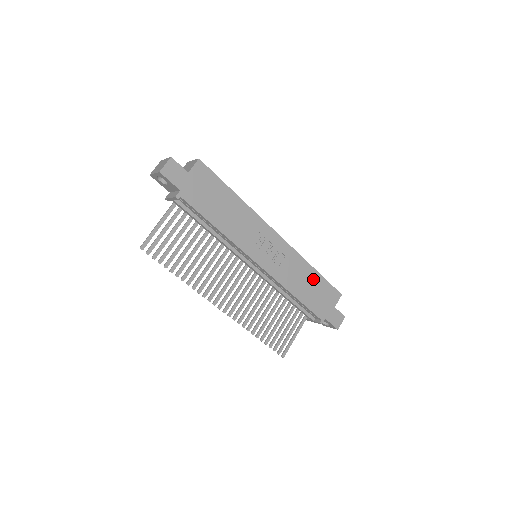
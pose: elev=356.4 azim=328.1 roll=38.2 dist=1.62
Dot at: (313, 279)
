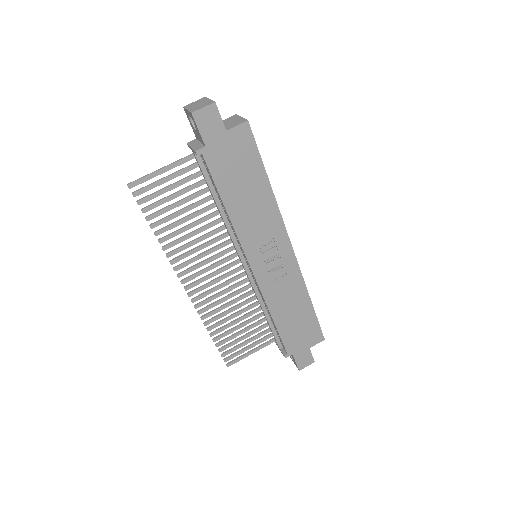
Dot at: (303, 311)
